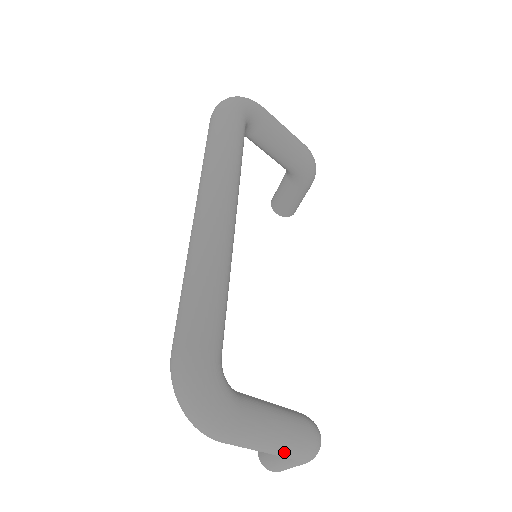
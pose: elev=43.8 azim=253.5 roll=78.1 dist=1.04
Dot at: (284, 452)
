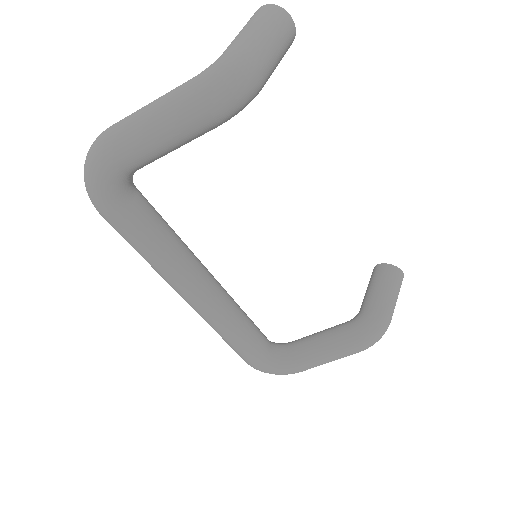
Dot at: occluded
